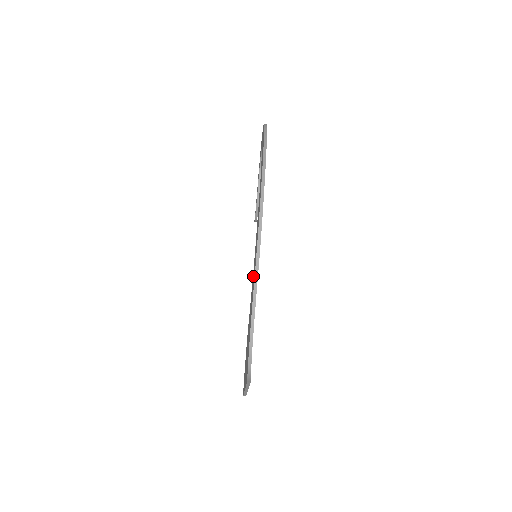
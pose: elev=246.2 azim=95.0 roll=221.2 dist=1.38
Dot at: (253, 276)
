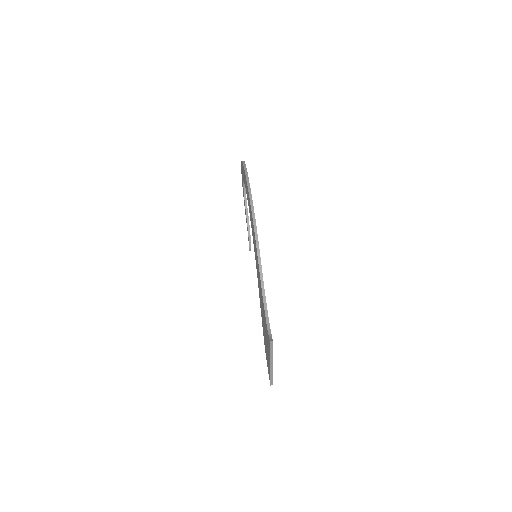
Dot at: (257, 268)
